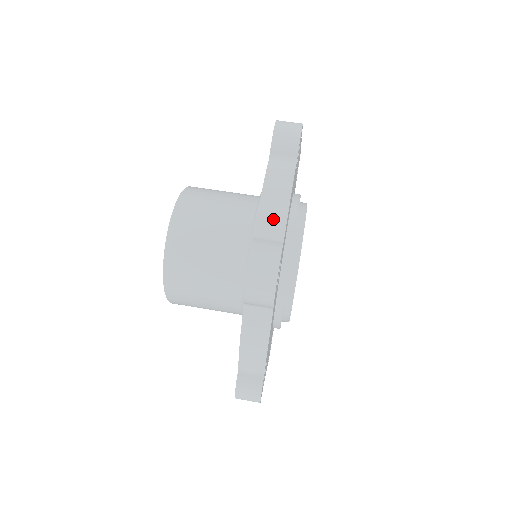
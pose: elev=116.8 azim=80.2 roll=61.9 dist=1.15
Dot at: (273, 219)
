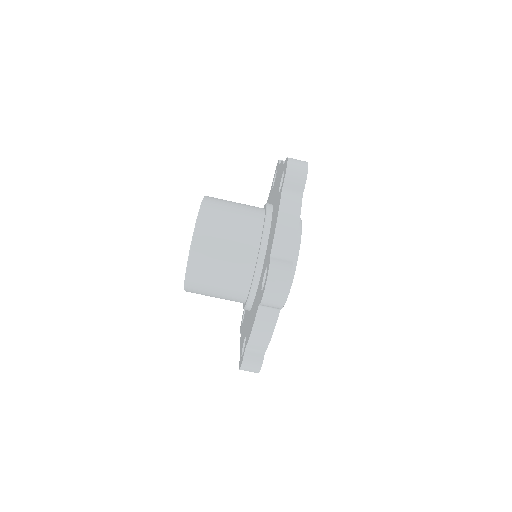
Dot at: (285, 243)
